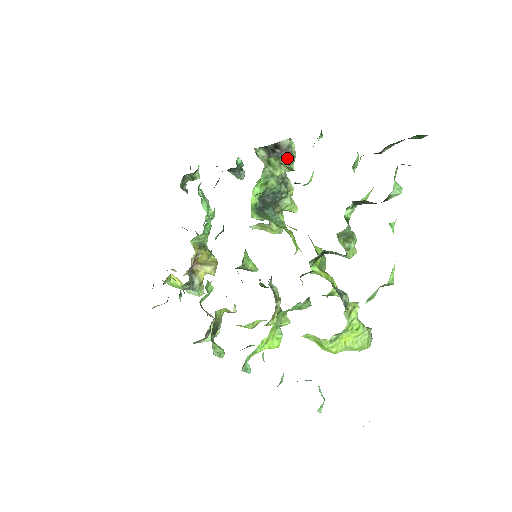
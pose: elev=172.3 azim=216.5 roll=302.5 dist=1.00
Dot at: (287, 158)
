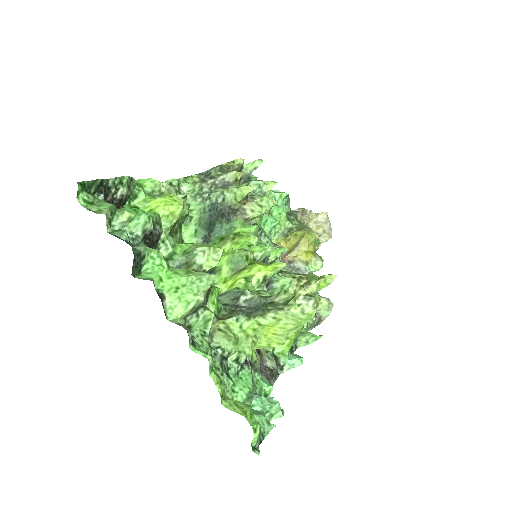
Dot at: occluded
